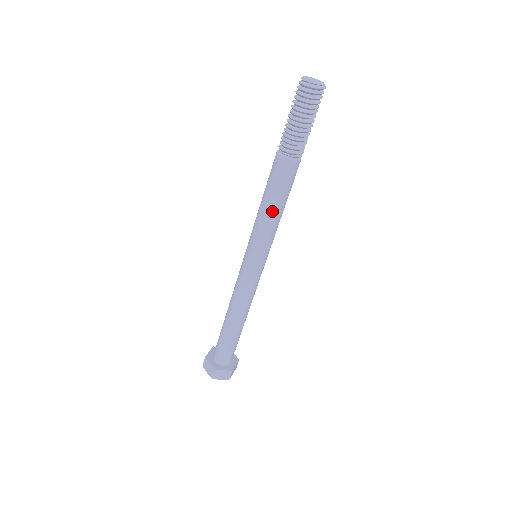
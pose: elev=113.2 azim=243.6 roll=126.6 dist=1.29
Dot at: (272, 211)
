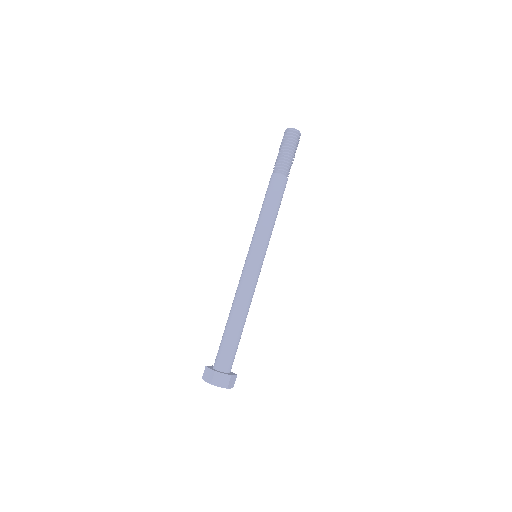
Dot at: (269, 211)
